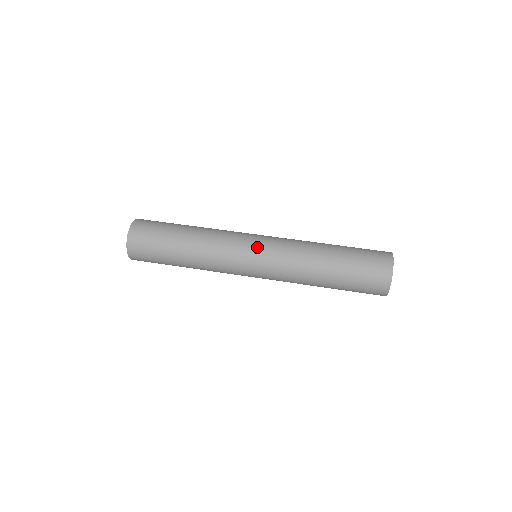
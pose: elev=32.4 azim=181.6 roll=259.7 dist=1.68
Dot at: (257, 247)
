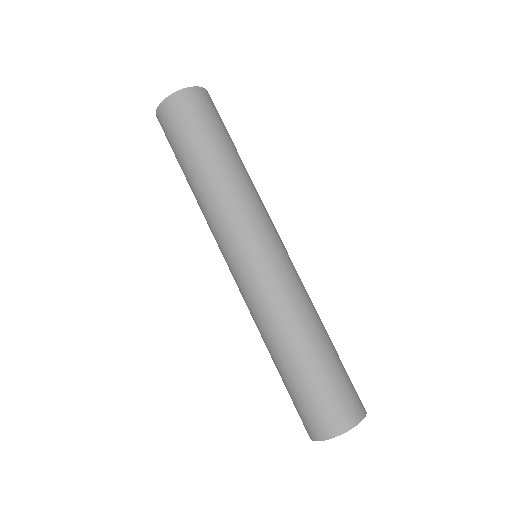
Dot at: (259, 254)
